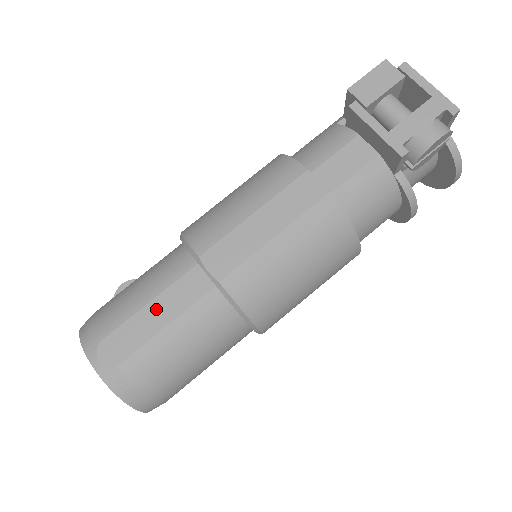
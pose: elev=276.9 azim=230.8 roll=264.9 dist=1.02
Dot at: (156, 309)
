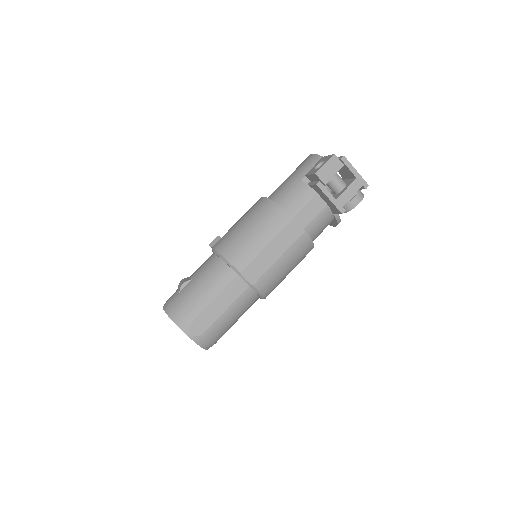
Dot at: (219, 302)
